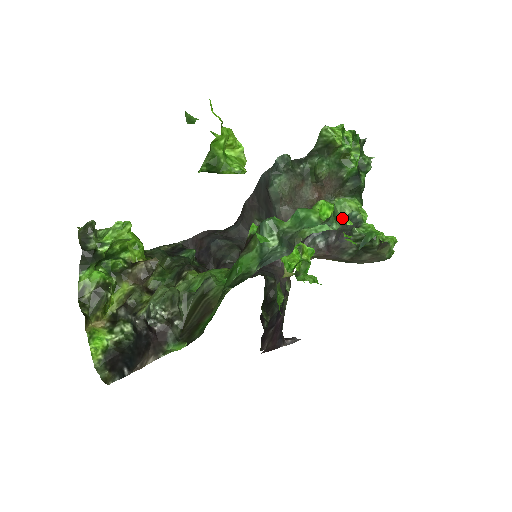
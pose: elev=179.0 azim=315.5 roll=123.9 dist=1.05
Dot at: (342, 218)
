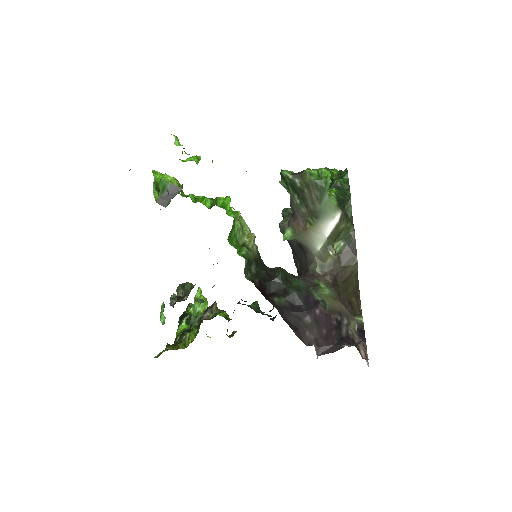
Dot at: occluded
